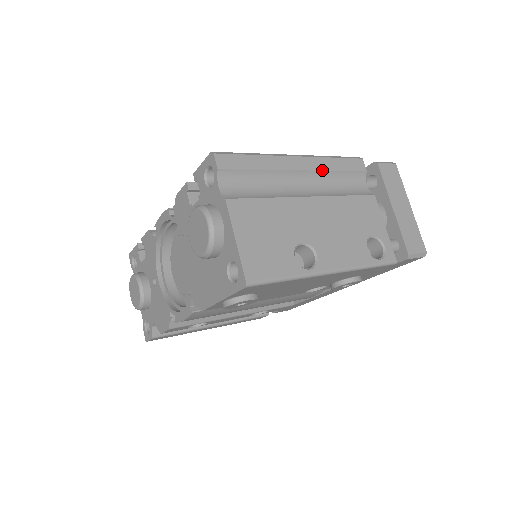
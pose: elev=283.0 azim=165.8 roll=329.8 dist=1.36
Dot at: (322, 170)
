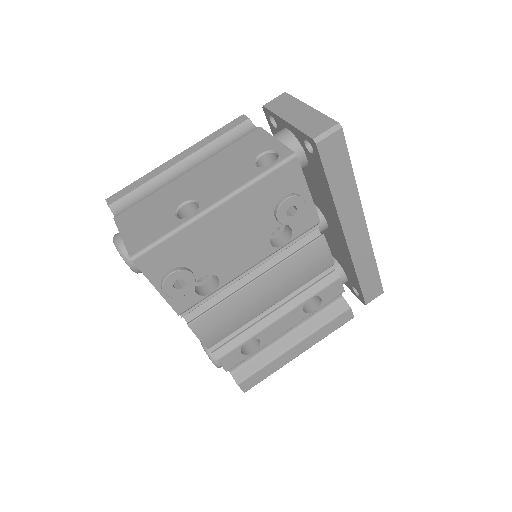
Dot at: (201, 148)
